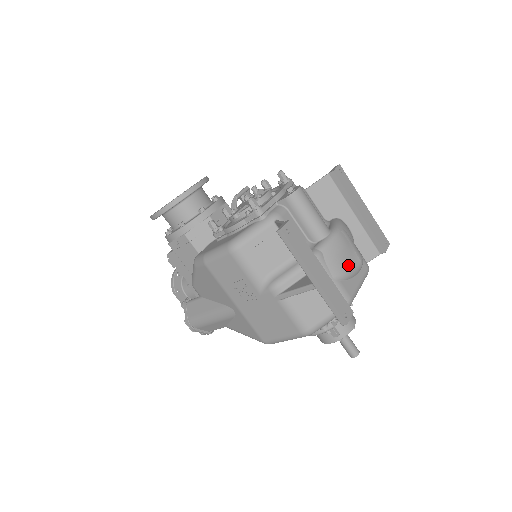
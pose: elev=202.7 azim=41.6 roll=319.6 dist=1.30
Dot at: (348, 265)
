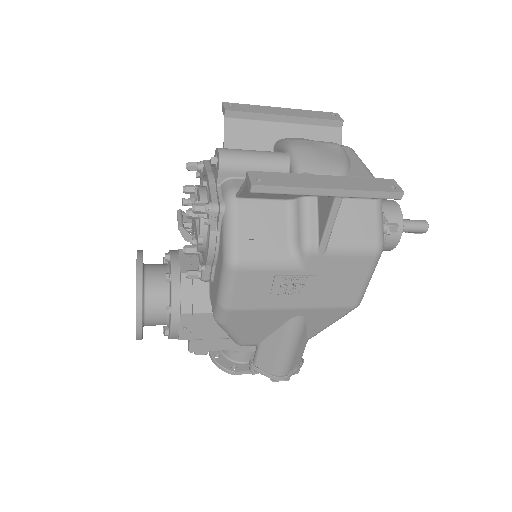
Dot at: (335, 158)
